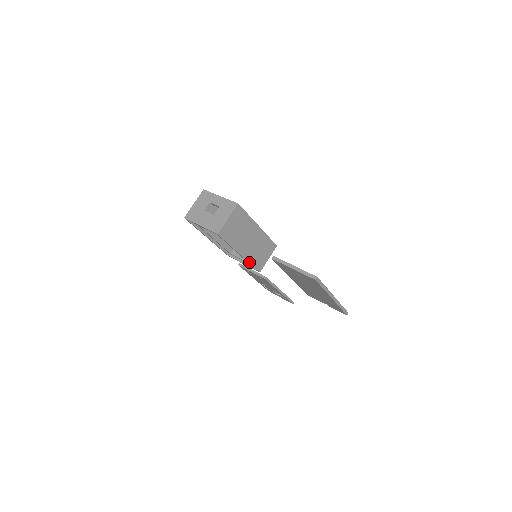
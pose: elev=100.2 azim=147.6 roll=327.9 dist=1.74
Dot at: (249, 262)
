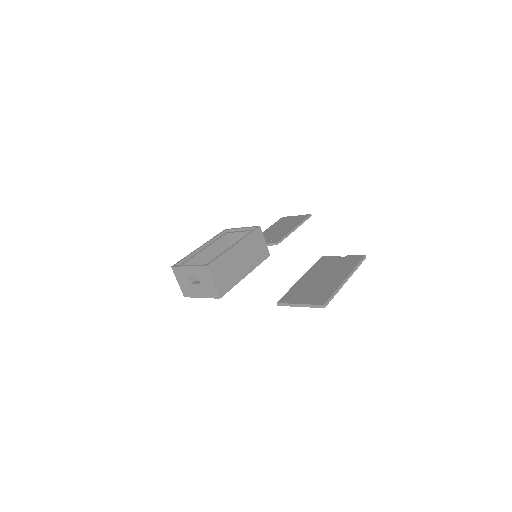
Dot at: occluded
